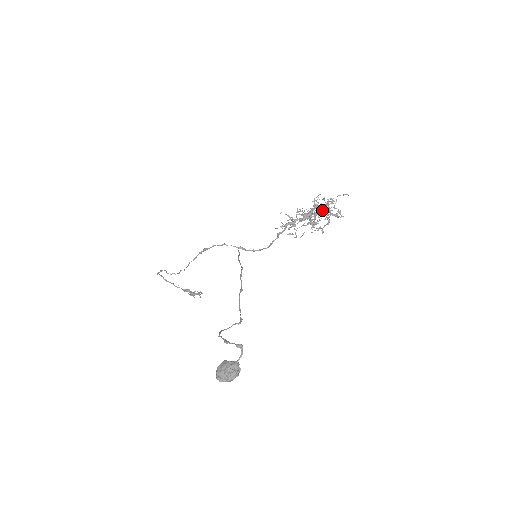
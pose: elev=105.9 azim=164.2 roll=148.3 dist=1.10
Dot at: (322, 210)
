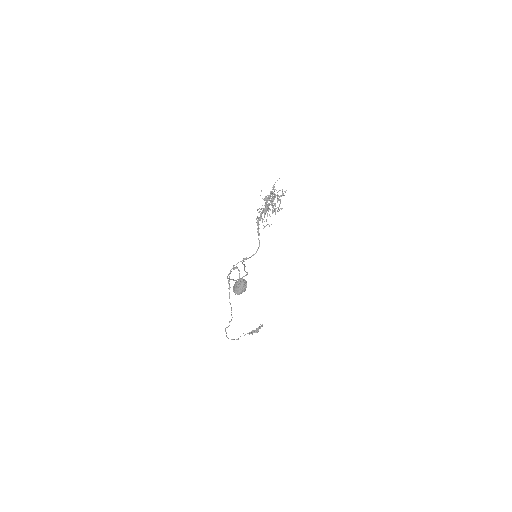
Dot at: (270, 197)
